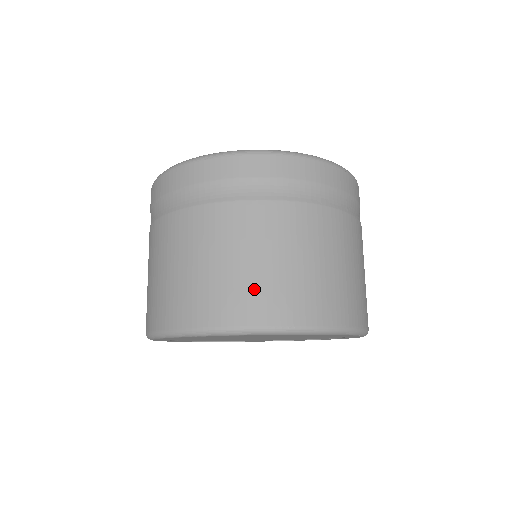
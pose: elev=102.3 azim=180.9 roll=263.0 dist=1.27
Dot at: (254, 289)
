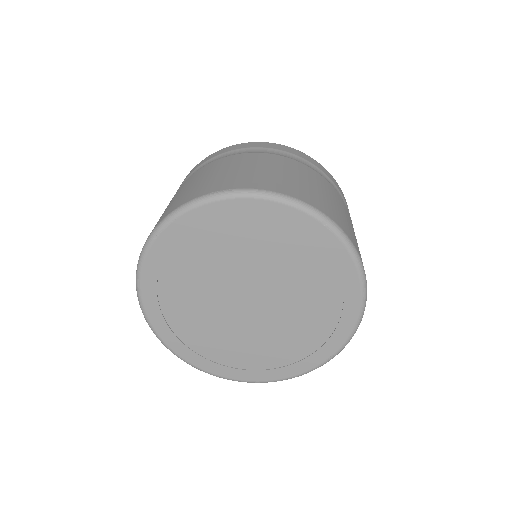
Dot at: (204, 185)
